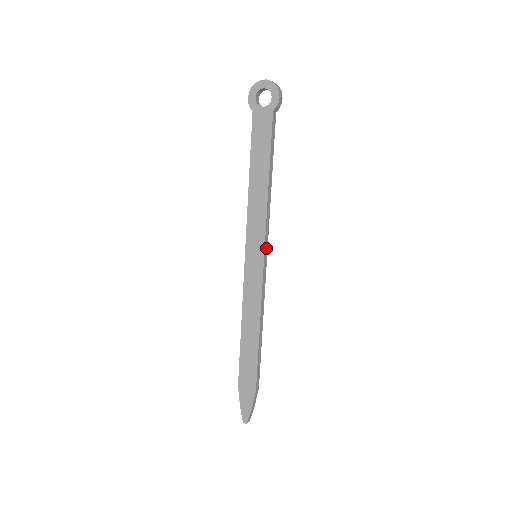
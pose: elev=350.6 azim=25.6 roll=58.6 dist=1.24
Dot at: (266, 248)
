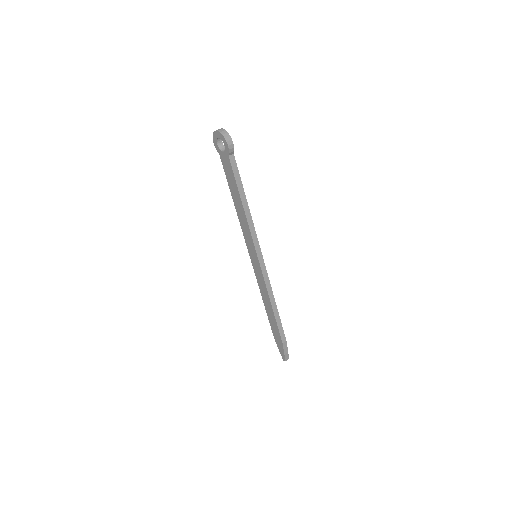
Dot at: (259, 252)
